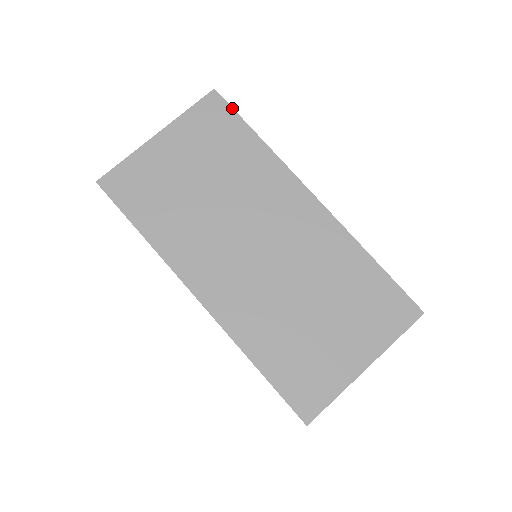
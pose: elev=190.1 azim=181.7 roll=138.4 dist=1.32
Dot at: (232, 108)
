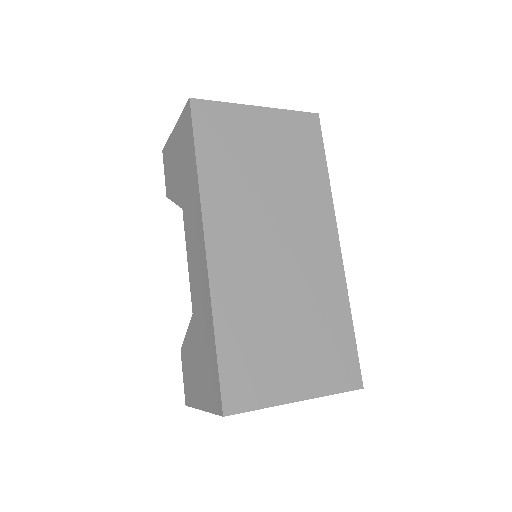
Dot at: occluded
